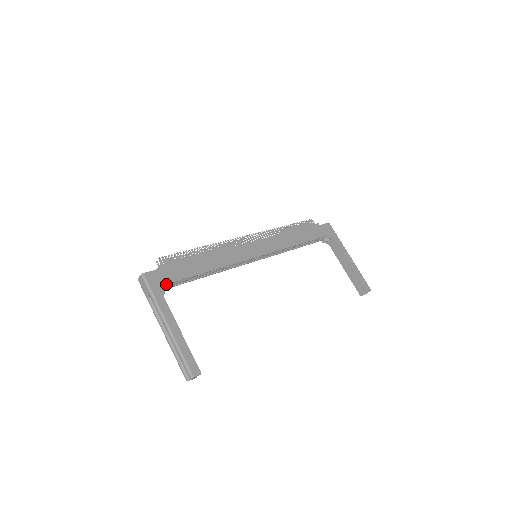
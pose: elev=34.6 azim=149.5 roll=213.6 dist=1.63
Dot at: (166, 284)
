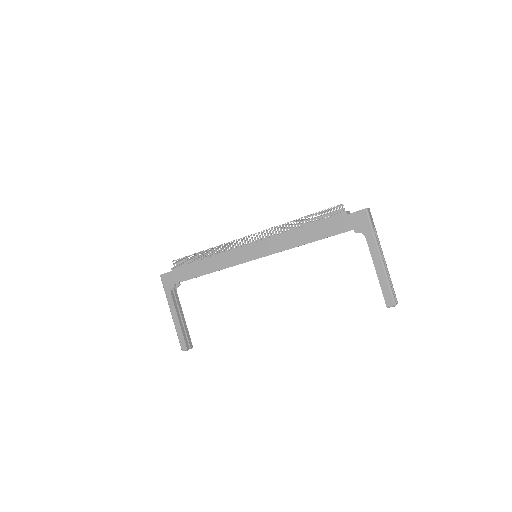
Dot at: (173, 284)
